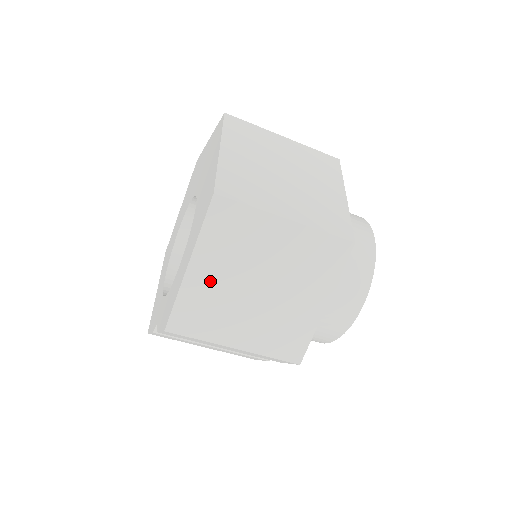
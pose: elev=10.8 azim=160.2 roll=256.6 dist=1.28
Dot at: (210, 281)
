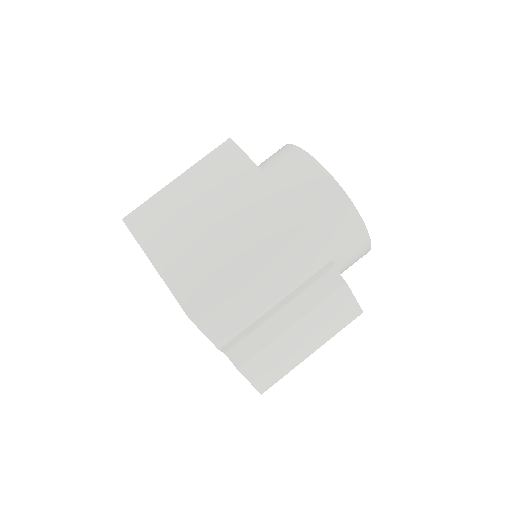
Dot at: (177, 256)
